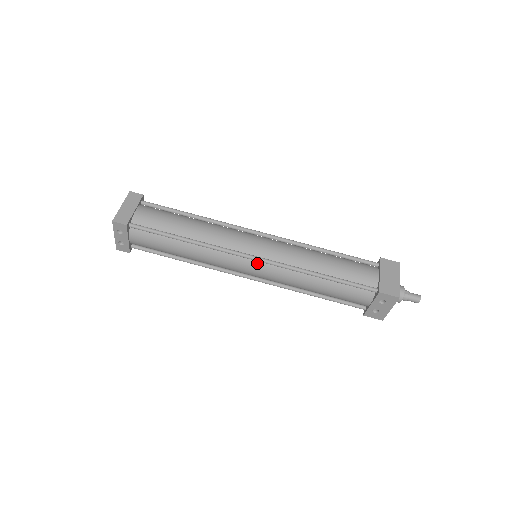
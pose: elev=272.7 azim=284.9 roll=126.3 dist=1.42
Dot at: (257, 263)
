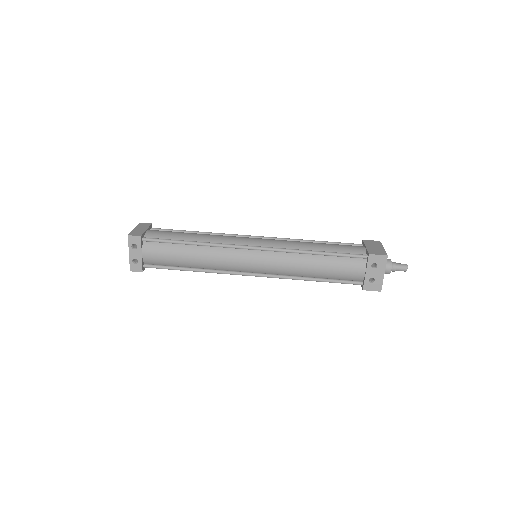
Dot at: (258, 253)
